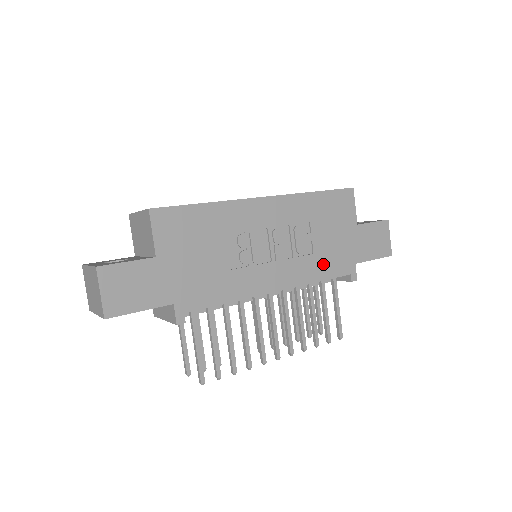
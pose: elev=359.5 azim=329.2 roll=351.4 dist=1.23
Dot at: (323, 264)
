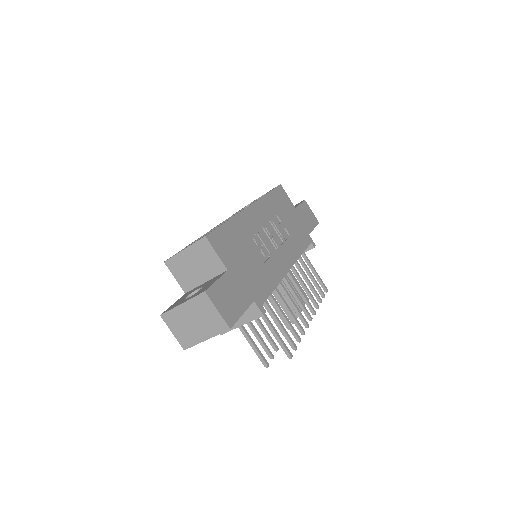
Dot at: (297, 241)
